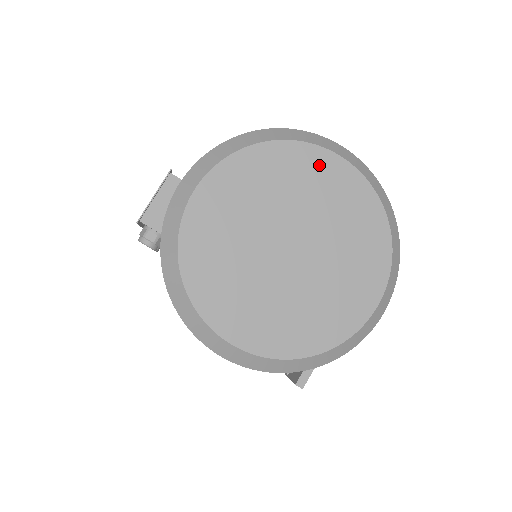
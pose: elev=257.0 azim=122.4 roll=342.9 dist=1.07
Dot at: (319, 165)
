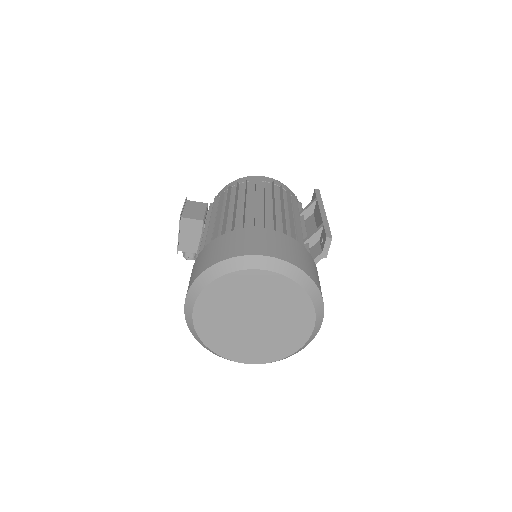
Dot at: (252, 279)
